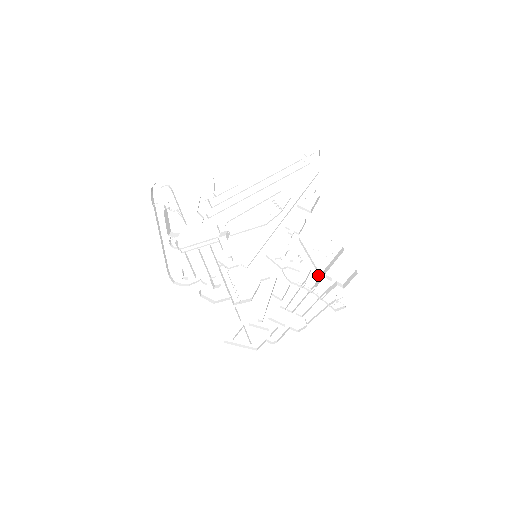
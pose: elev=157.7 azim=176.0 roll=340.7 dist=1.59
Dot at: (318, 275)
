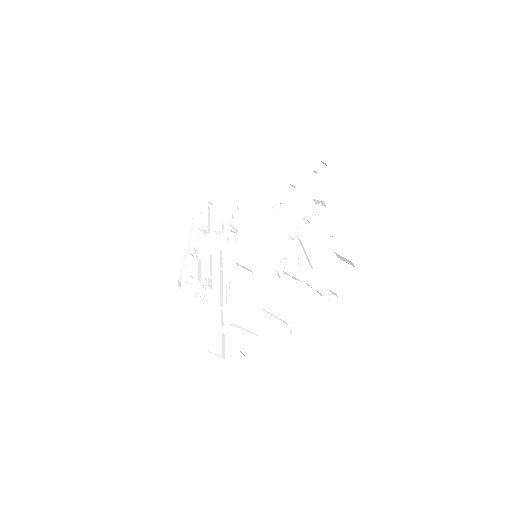
Dot at: (314, 277)
